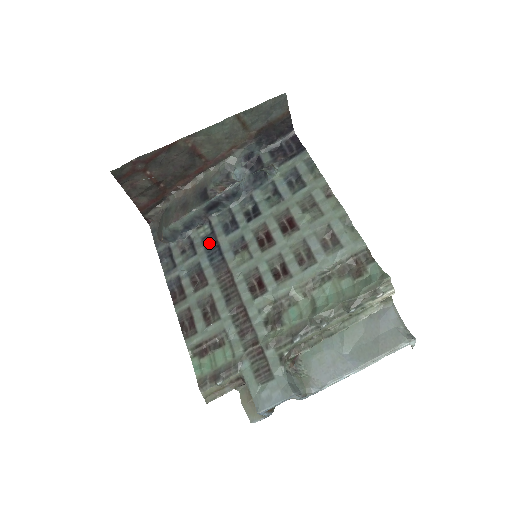
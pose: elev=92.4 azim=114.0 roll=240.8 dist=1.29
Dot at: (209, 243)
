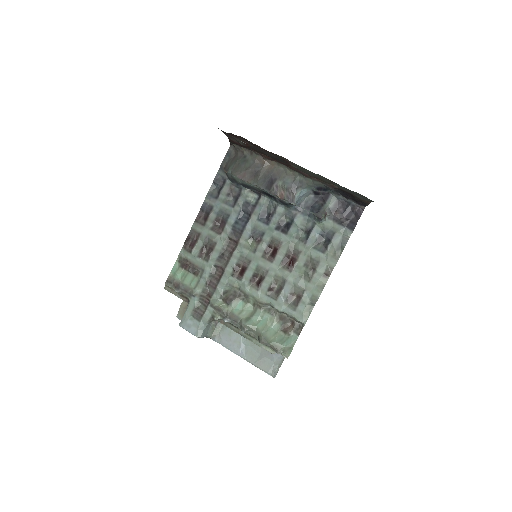
Dot at: (246, 210)
